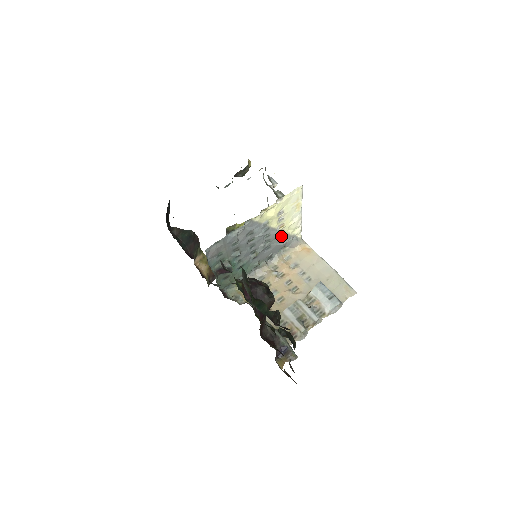
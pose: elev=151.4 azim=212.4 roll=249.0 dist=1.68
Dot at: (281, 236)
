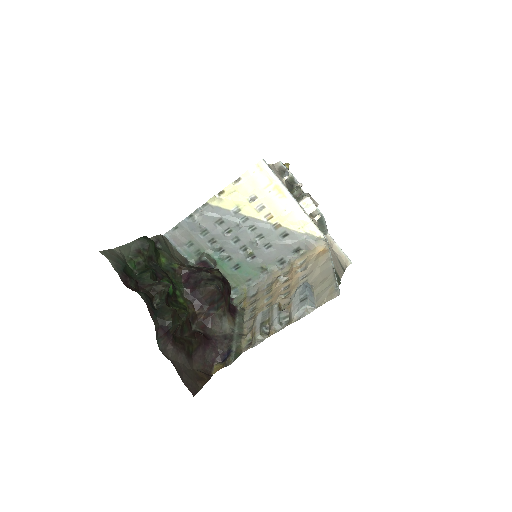
Dot at: (281, 232)
